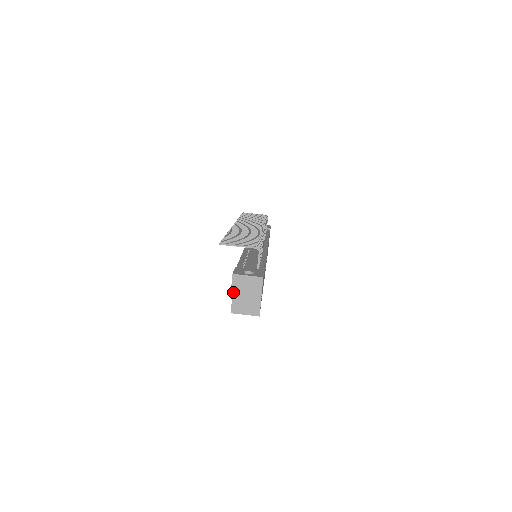
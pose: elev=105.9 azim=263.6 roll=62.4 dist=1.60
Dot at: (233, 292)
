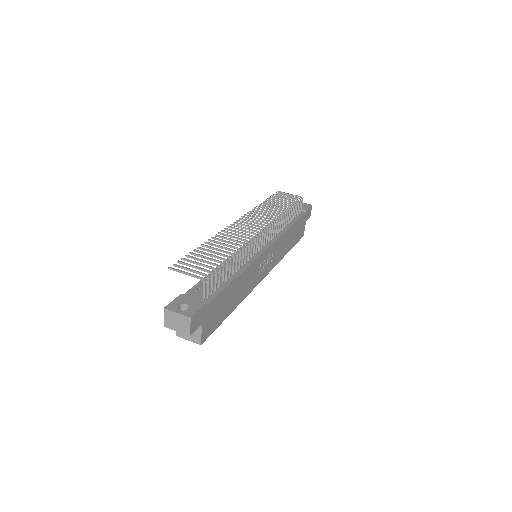
Dot at: (165, 324)
